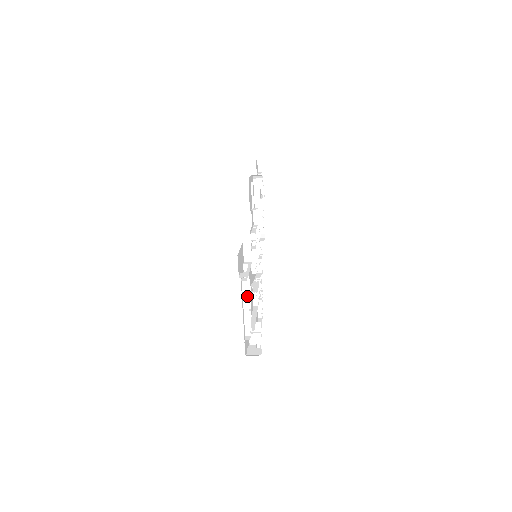
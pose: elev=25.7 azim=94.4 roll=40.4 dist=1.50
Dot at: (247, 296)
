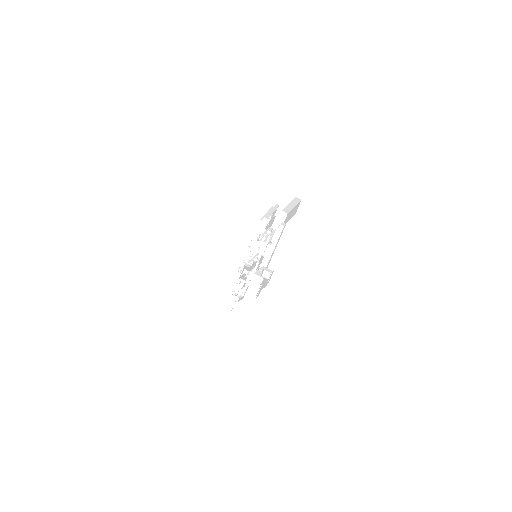
Dot at: (278, 237)
